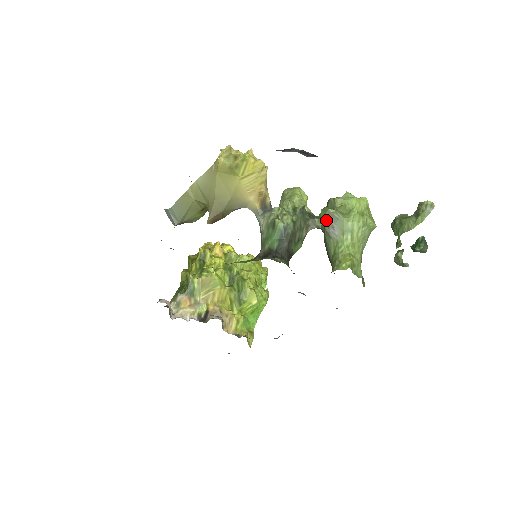
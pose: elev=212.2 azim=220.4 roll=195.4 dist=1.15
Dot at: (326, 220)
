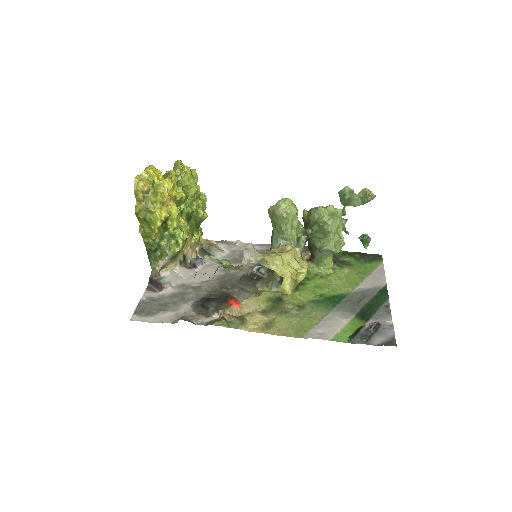
Dot at: (324, 251)
